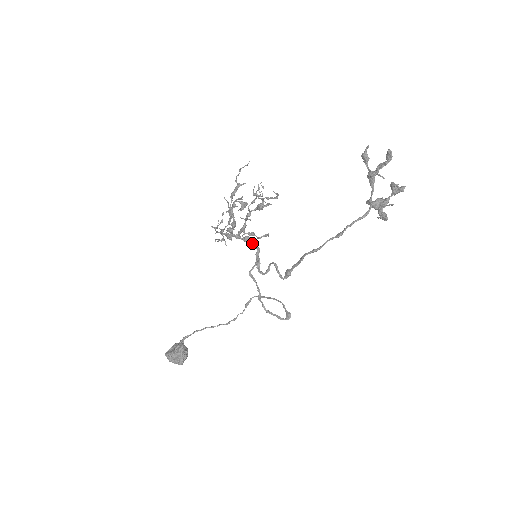
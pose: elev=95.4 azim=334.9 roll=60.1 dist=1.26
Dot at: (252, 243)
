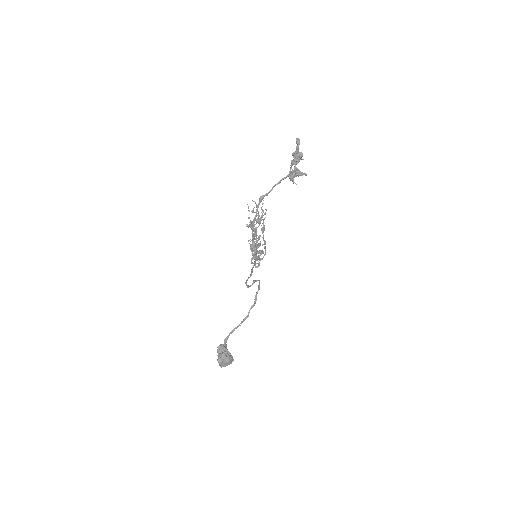
Dot at: occluded
